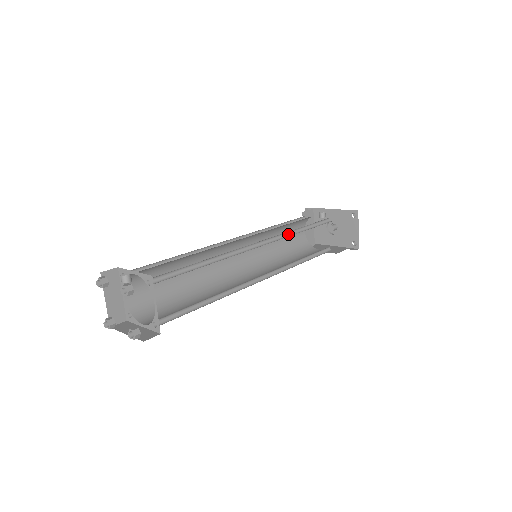
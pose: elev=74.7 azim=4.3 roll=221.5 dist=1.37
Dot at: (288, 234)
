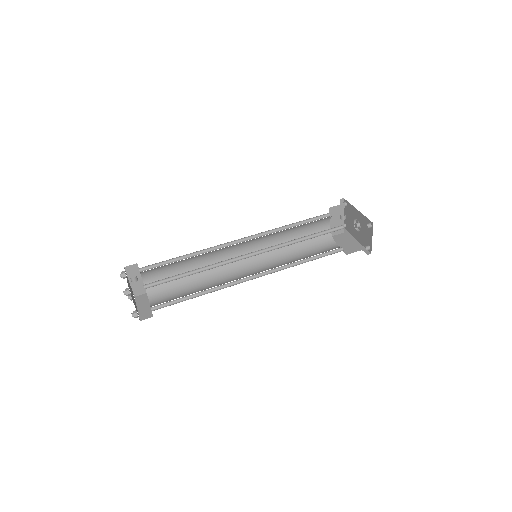
Dot at: (286, 243)
